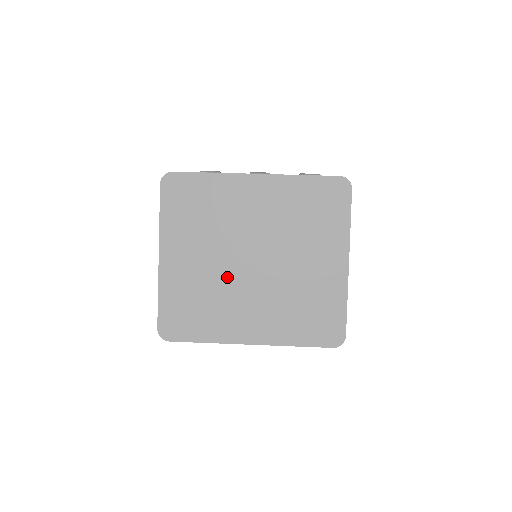
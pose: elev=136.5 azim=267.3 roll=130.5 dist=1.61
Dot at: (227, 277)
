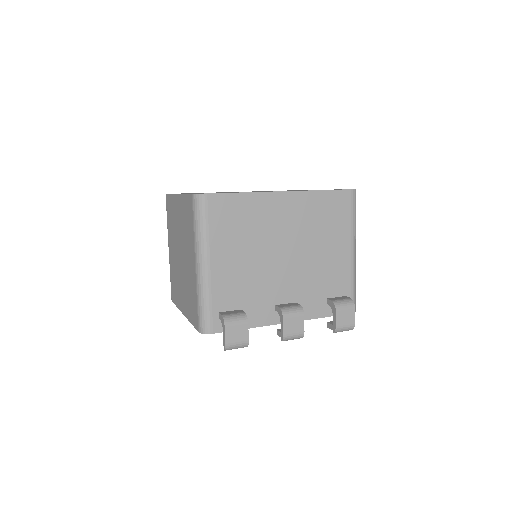
Dot at: occluded
